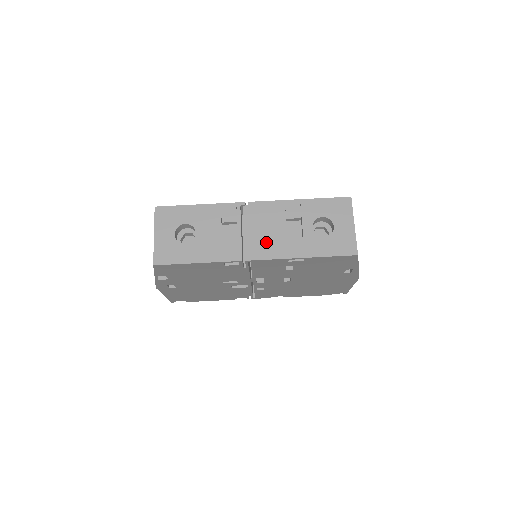
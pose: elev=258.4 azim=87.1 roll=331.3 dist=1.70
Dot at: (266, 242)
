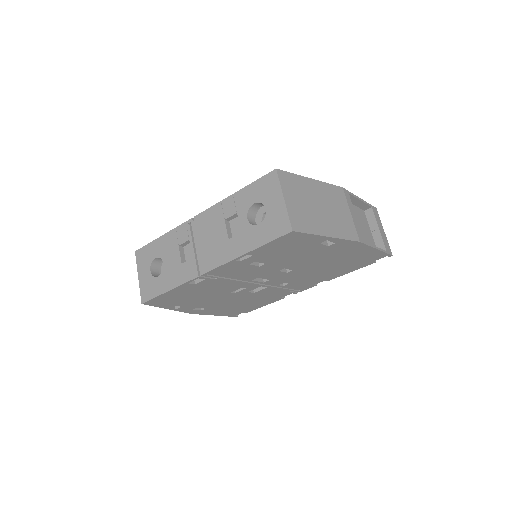
Dot at: (213, 250)
